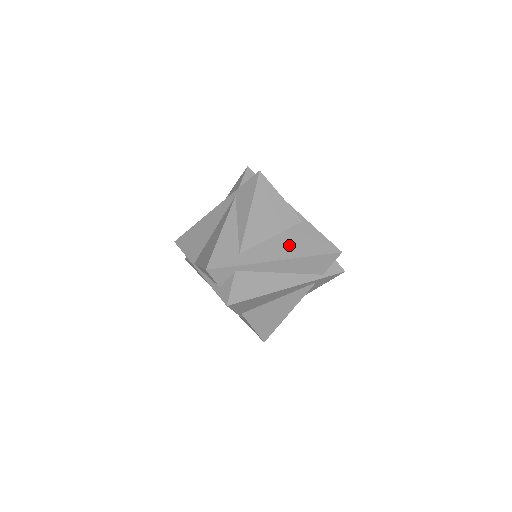
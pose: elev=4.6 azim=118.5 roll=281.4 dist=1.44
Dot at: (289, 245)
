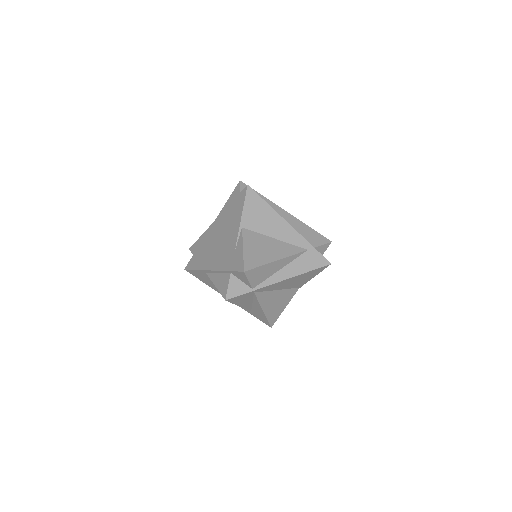
Dot at: occluded
